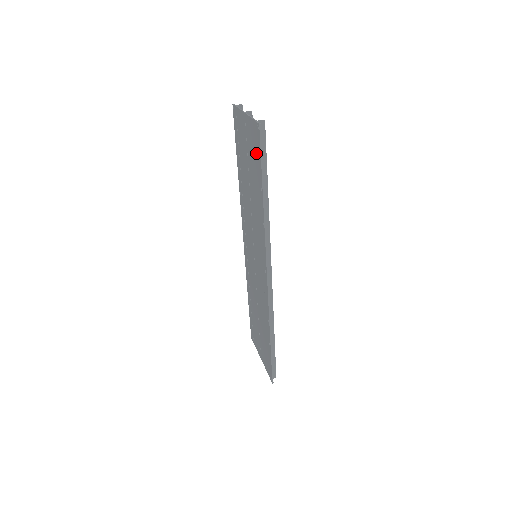
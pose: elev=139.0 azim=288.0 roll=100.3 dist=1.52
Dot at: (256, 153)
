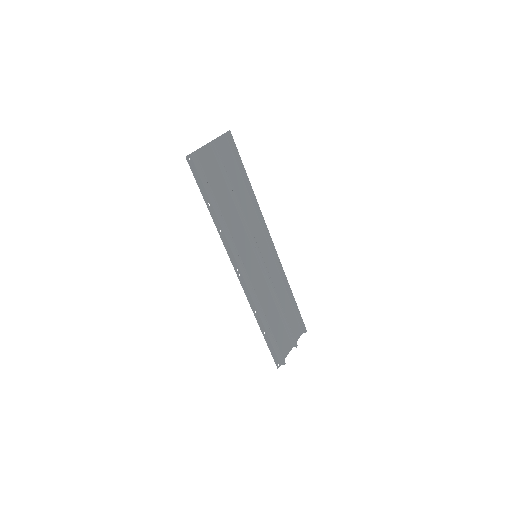
Dot at: occluded
